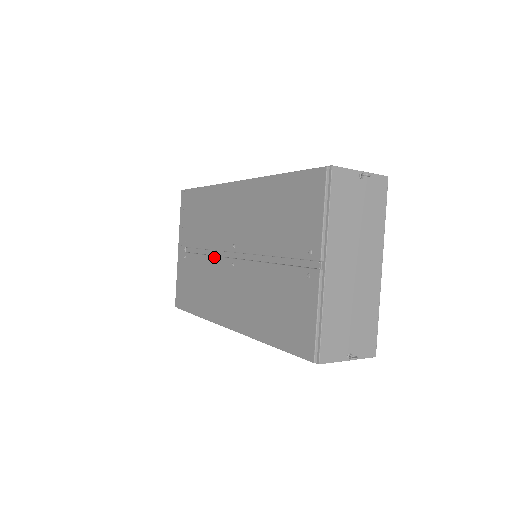
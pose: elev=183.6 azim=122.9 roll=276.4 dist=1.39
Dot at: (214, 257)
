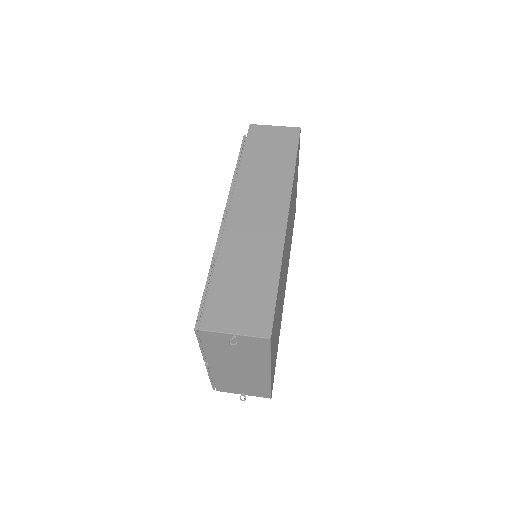
Dot at: occluded
